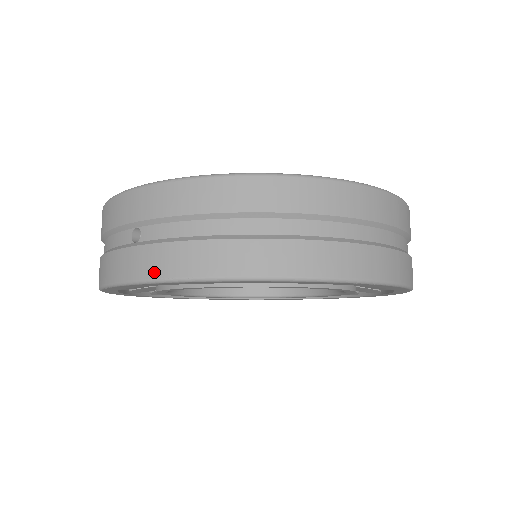
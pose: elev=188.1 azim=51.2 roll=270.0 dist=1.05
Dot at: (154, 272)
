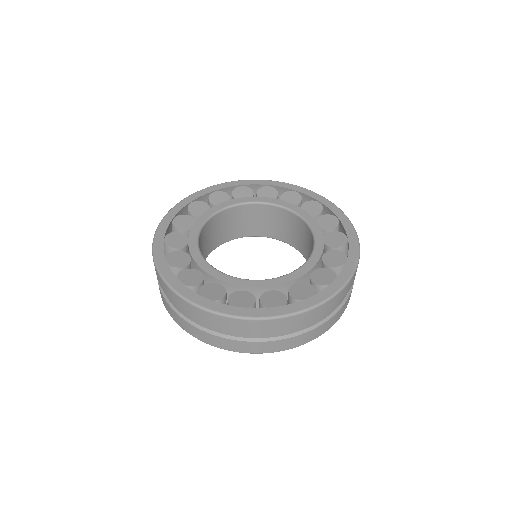
Dot at: occluded
